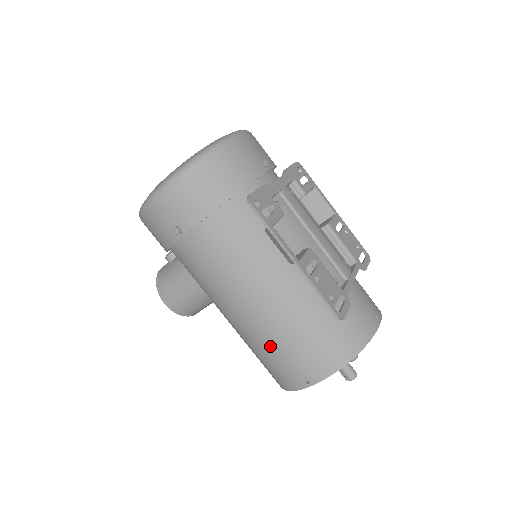
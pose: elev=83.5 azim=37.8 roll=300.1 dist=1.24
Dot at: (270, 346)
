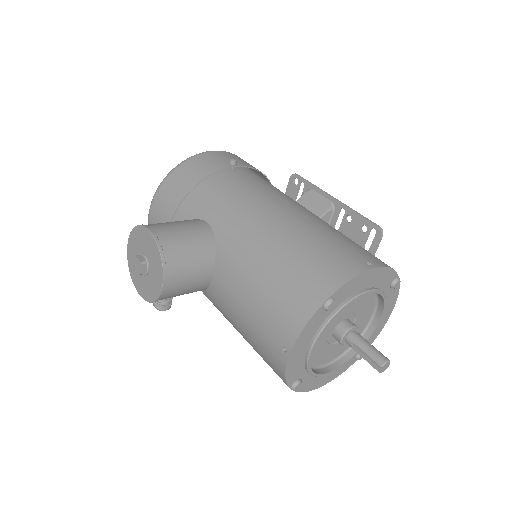
Dot at: (320, 235)
